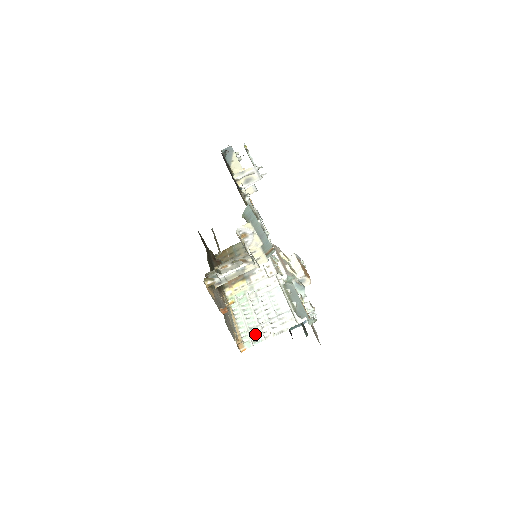
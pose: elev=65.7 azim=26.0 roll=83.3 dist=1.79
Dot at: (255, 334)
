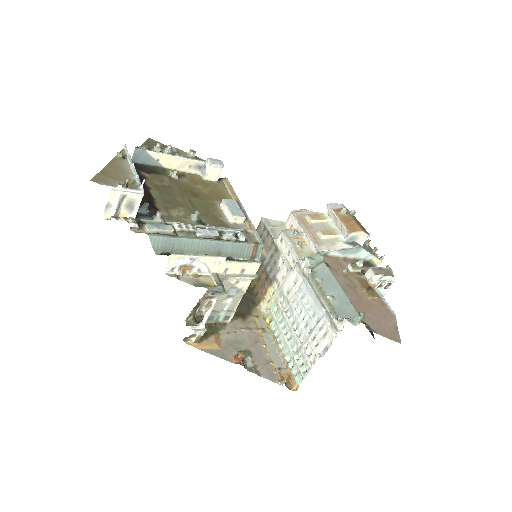
Dot at: (301, 361)
